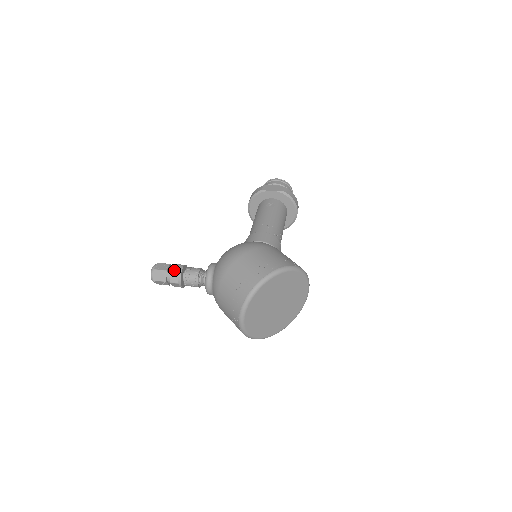
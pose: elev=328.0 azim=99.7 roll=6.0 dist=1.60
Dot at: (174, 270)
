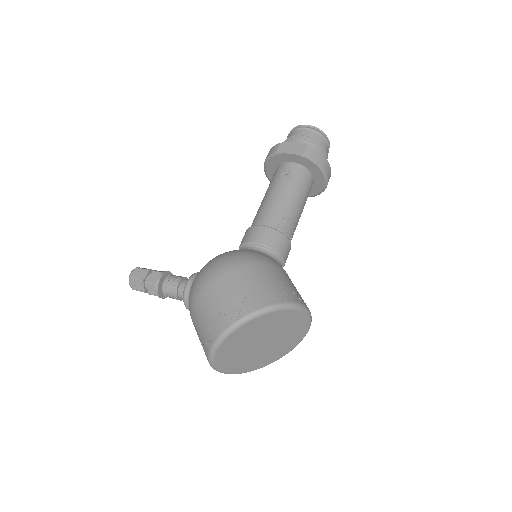
Dot at: (151, 281)
